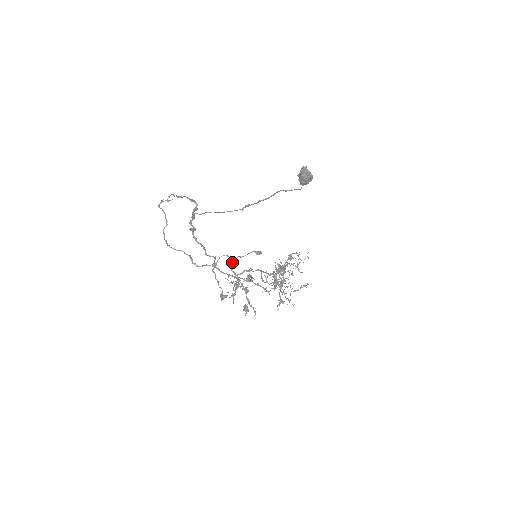
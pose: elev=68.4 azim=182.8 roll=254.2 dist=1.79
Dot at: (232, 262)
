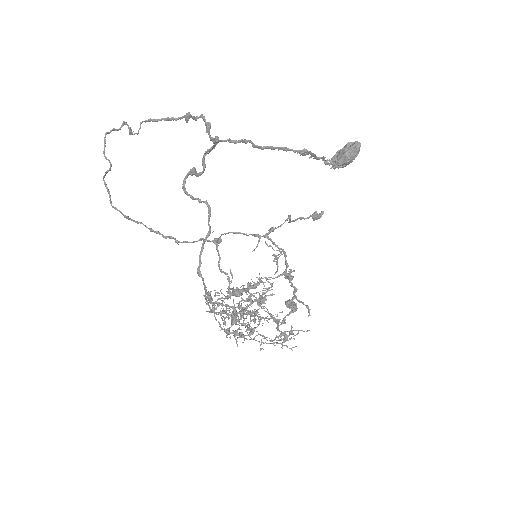
Dot at: (271, 227)
